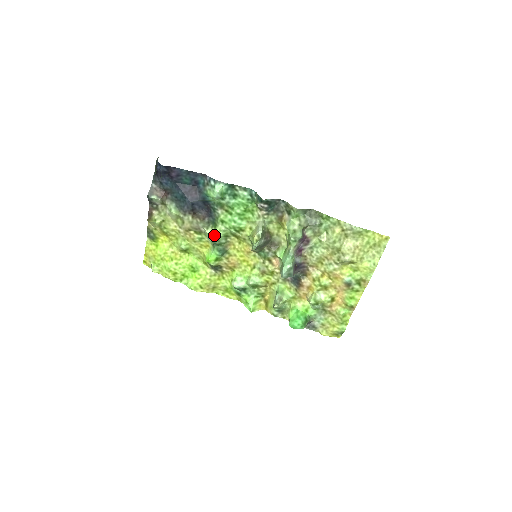
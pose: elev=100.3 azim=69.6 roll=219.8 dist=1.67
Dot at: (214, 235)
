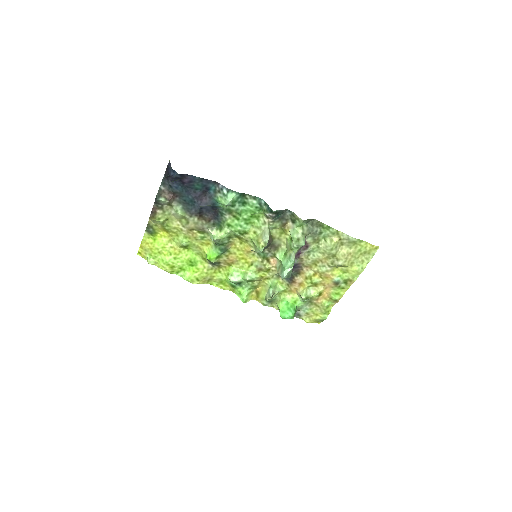
Dot at: (219, 237)
